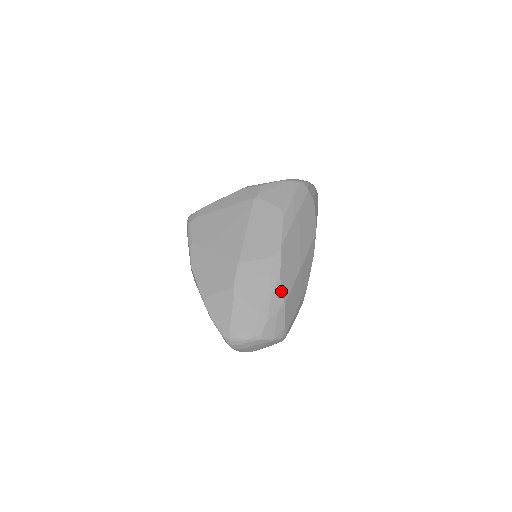
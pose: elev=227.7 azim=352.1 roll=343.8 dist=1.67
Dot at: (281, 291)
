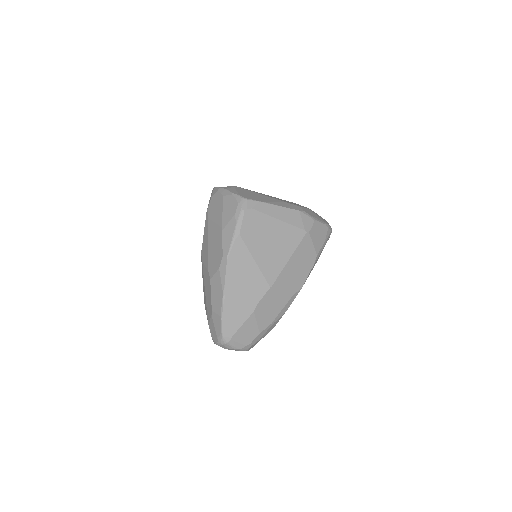
Dot at: occluded
